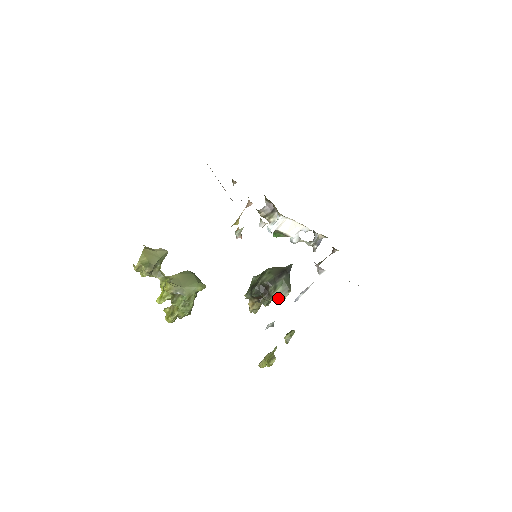
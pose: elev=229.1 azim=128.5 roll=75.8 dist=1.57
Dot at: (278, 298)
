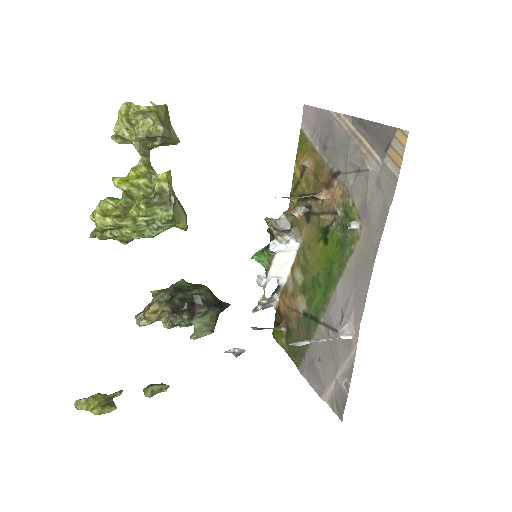
Dot at: (197, 329)
